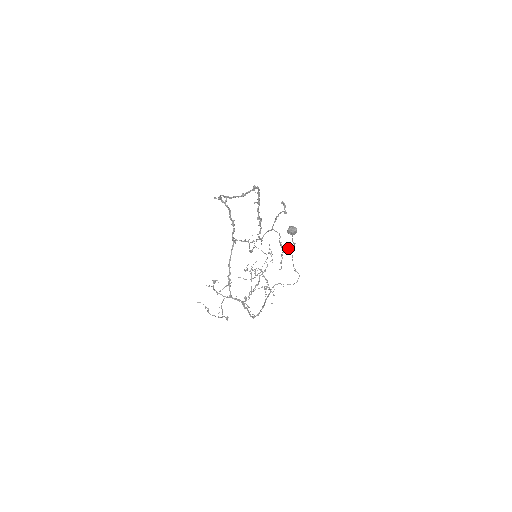
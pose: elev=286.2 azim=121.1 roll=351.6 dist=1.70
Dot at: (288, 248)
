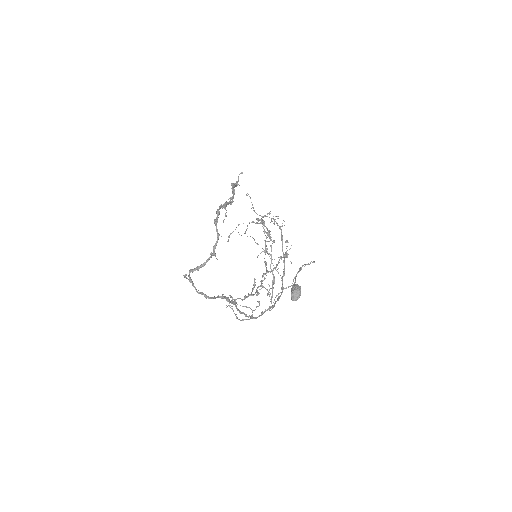
Dot at: (288, 242)
